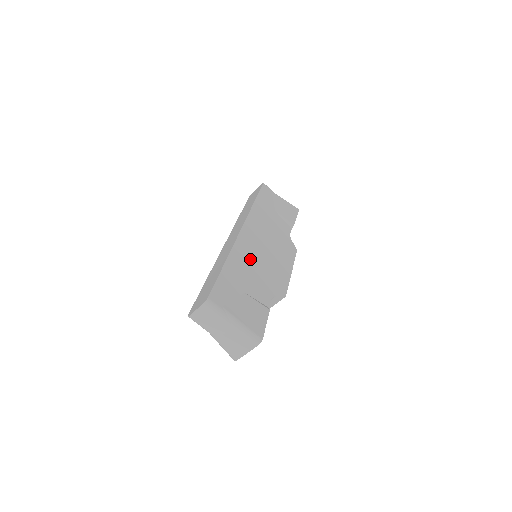
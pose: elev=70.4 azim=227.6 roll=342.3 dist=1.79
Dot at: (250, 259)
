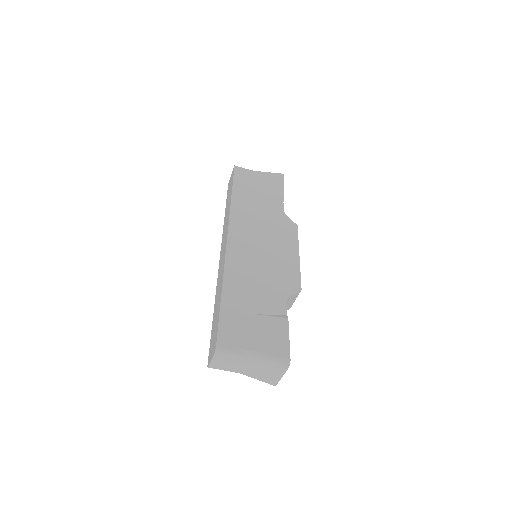
Dot at: (248, 270)
